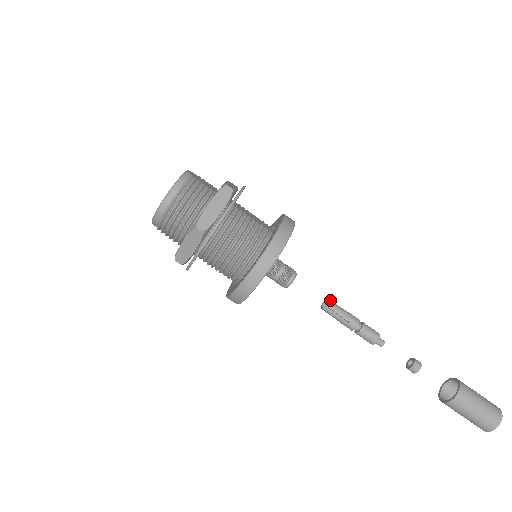
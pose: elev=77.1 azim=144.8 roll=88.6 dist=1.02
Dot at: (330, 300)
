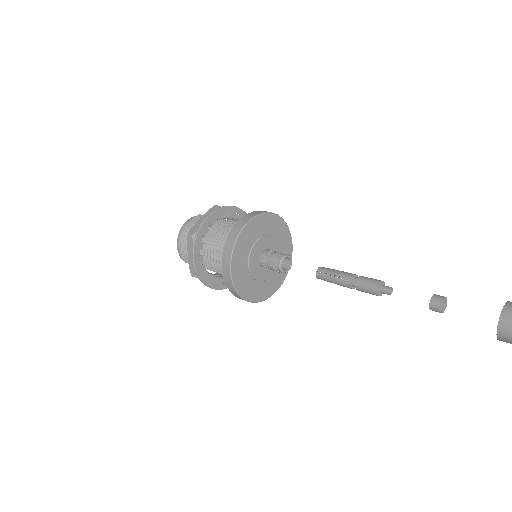
Dot at: (324, 267)
